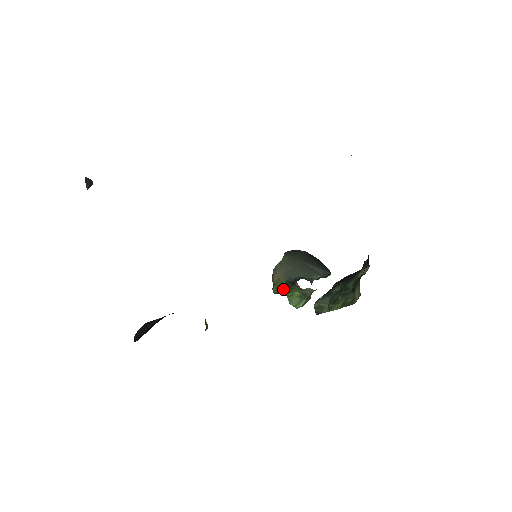
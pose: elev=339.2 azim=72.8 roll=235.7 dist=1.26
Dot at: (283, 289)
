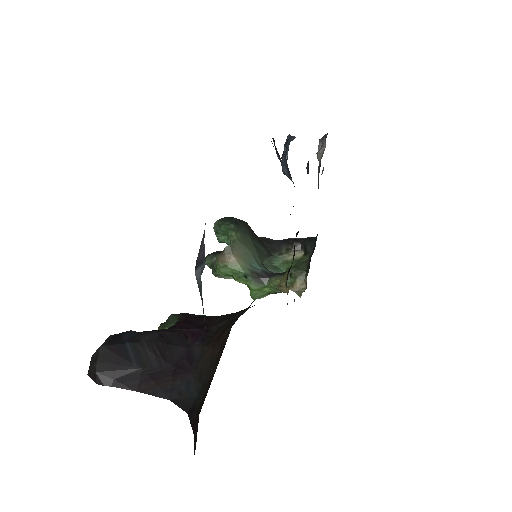
Dot at: (242, 277)
